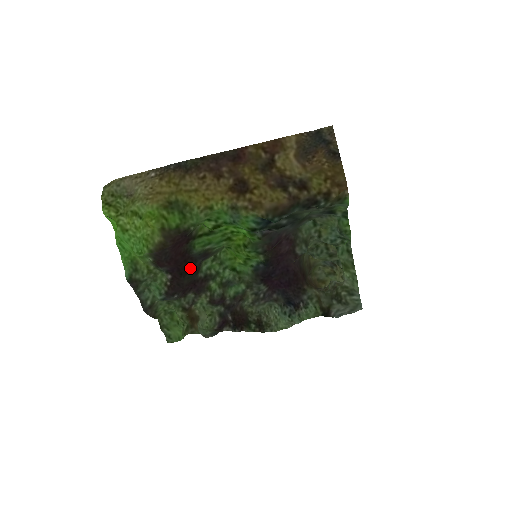
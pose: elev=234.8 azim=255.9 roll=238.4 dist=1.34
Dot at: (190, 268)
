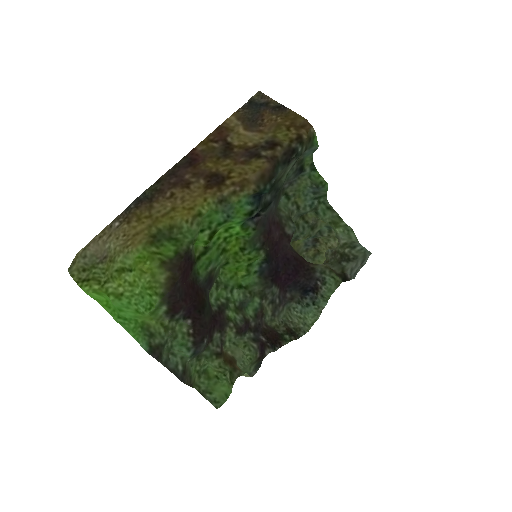
Dot at: (204, 301)
